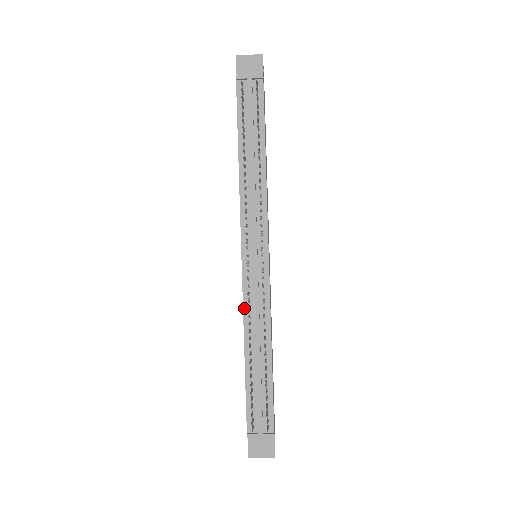
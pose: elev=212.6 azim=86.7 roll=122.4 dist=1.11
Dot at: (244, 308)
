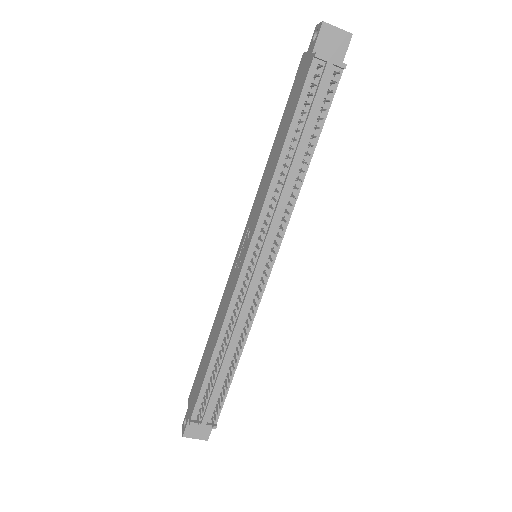
Dot at: (229, 310)
